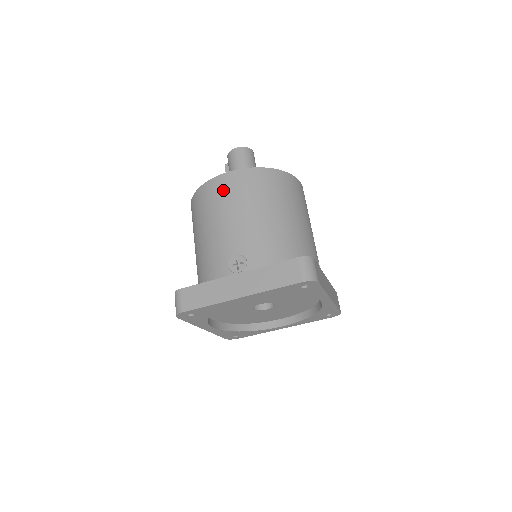
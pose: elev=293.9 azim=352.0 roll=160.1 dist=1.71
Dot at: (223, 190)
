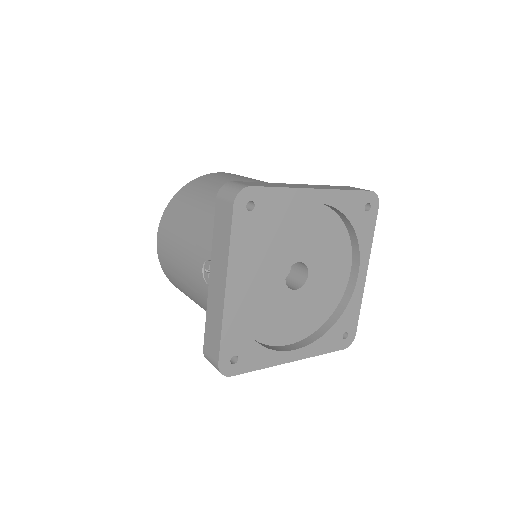
Dot at: (230, 174)
